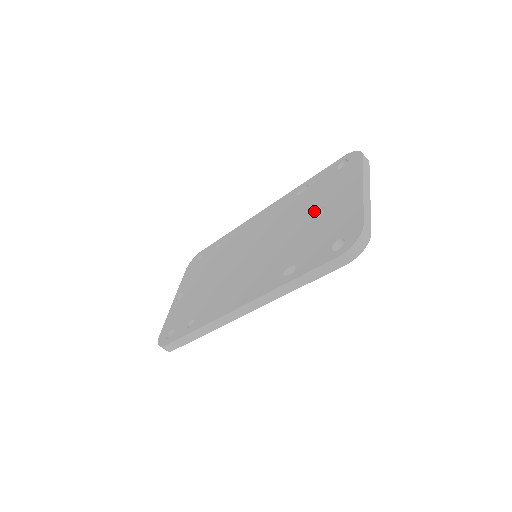
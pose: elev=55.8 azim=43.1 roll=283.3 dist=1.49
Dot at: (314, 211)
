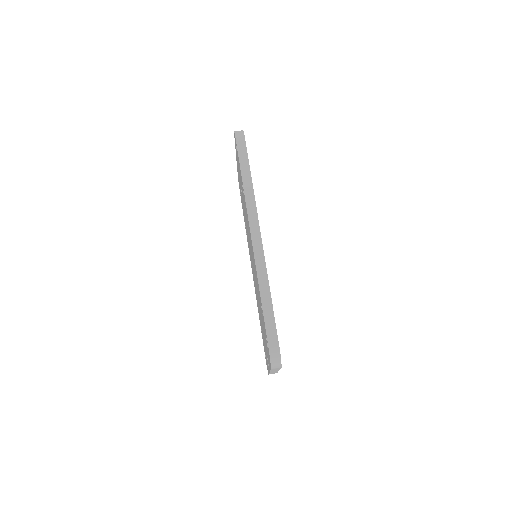
Dot at: (242, 198)
